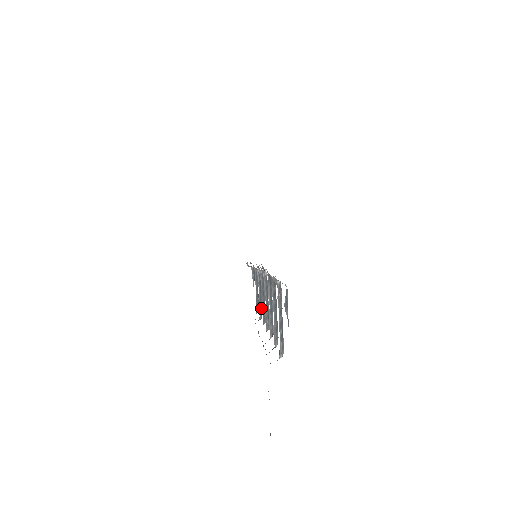
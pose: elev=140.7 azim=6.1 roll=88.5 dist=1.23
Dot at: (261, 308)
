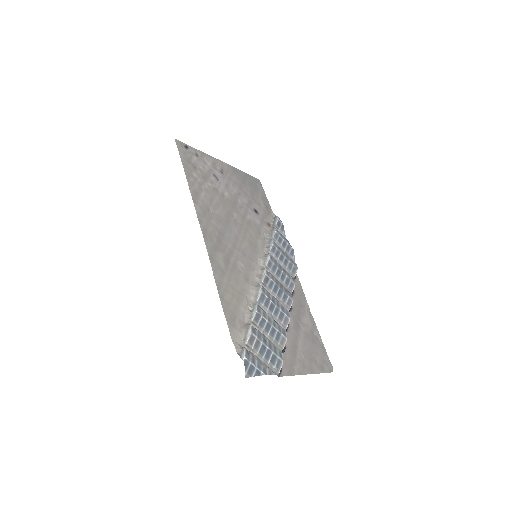
Dot at: (291, 267)
